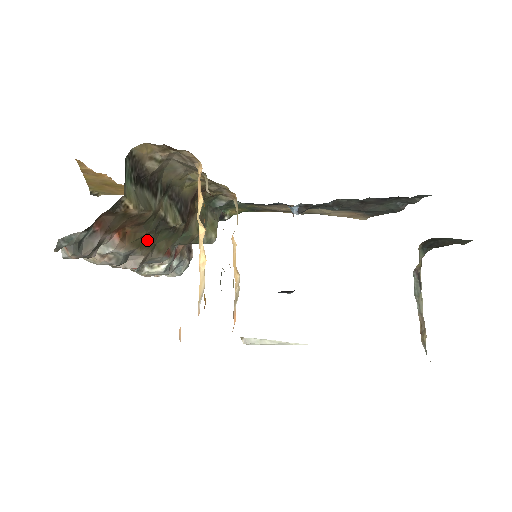
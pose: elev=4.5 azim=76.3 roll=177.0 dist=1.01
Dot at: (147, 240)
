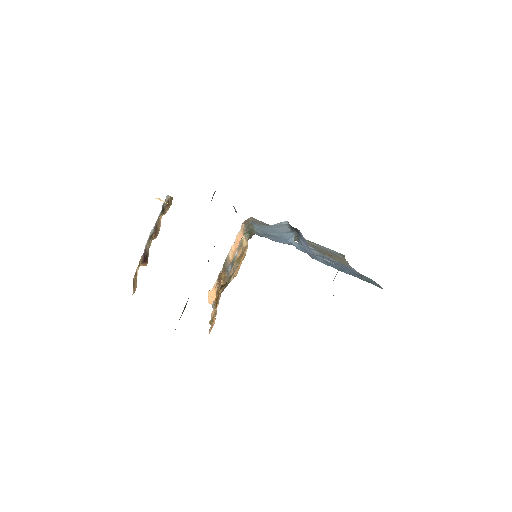
Dot at: occluded
